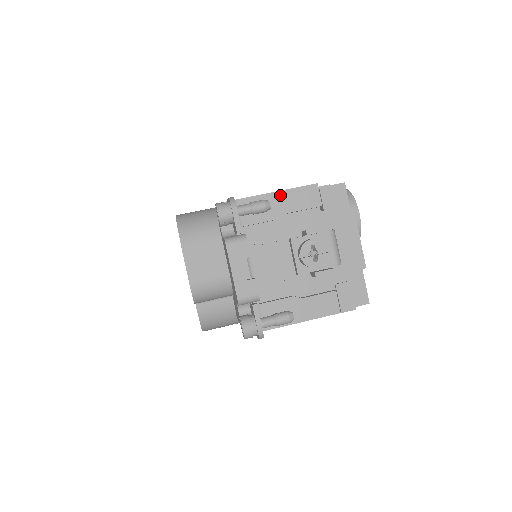
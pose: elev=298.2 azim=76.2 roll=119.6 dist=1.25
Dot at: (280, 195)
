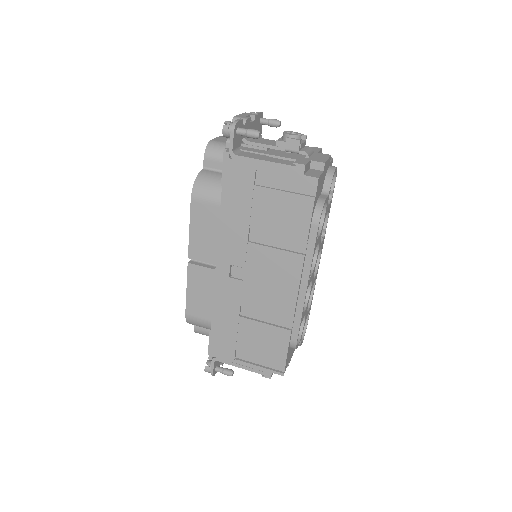
Dot at: occluded
